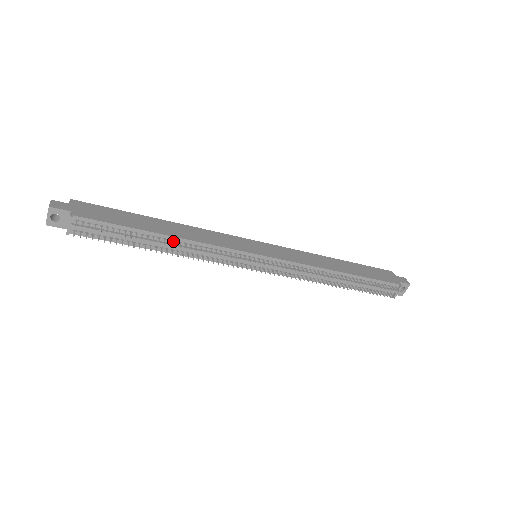
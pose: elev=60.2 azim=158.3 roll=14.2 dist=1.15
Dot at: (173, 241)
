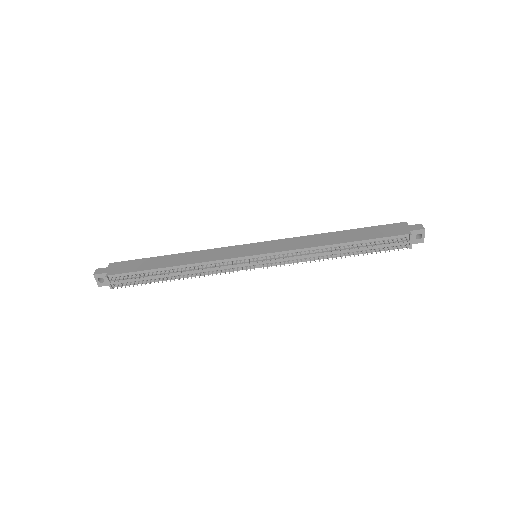
Dot at: (181, 269)
